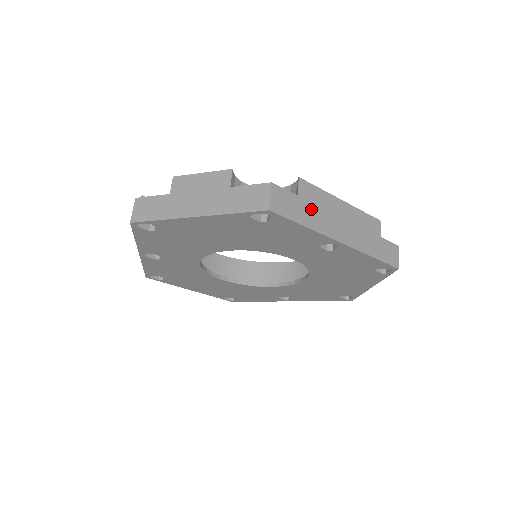
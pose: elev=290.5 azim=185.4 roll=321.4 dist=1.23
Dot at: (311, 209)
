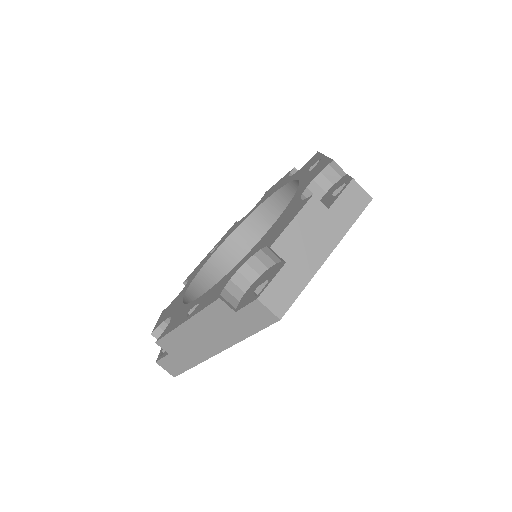
Dot at: occluded
